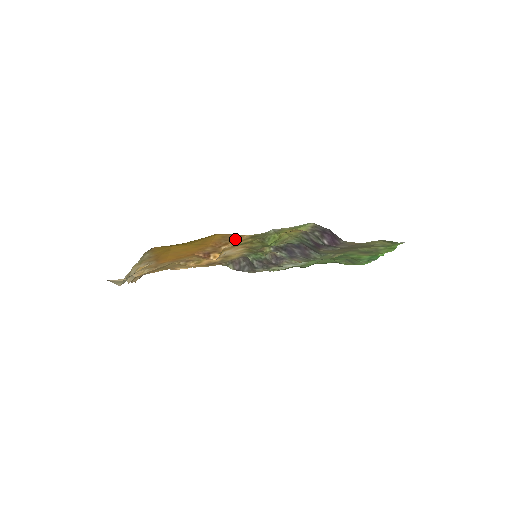
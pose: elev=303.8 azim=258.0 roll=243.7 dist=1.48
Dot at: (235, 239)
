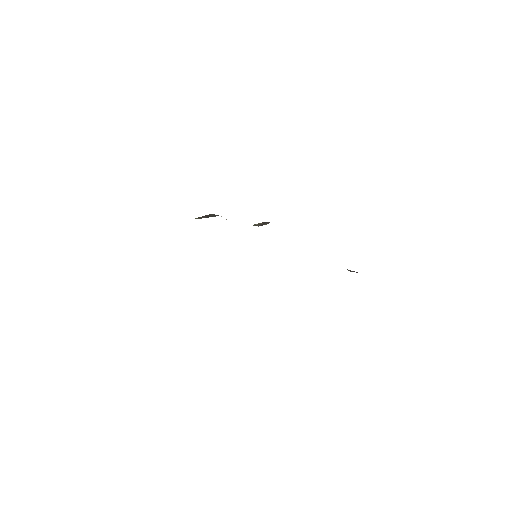
Dot at: occluded
